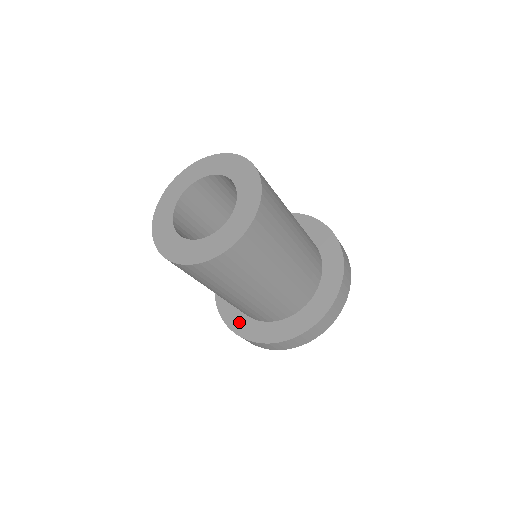
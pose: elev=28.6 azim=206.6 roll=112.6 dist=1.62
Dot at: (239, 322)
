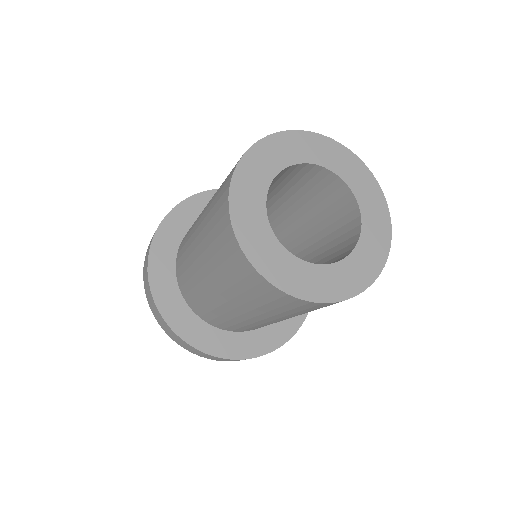
Dot at: (163, 258)
